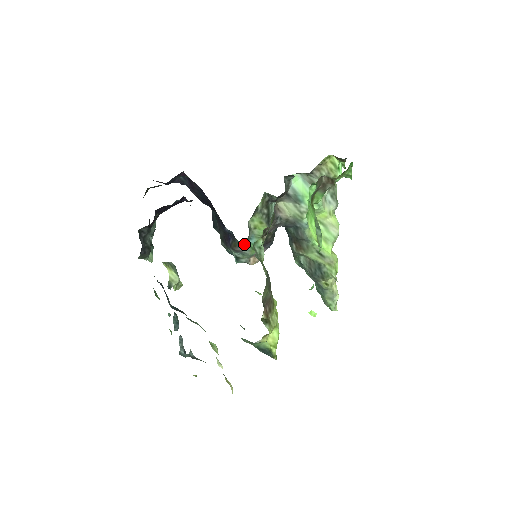
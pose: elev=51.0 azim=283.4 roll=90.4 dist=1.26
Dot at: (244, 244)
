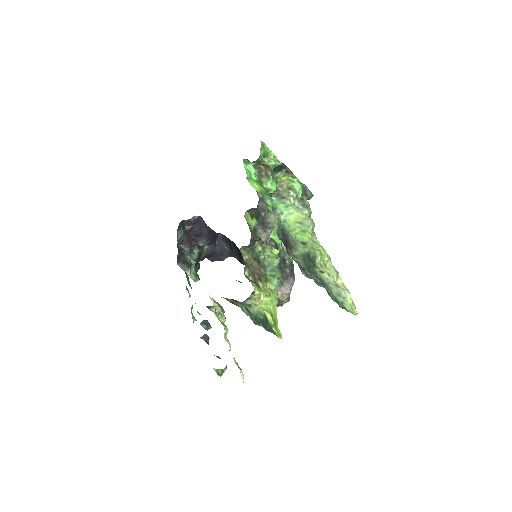
Dot at: occluded
